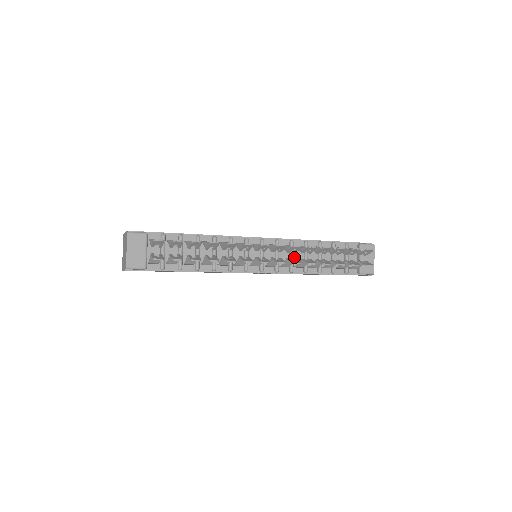
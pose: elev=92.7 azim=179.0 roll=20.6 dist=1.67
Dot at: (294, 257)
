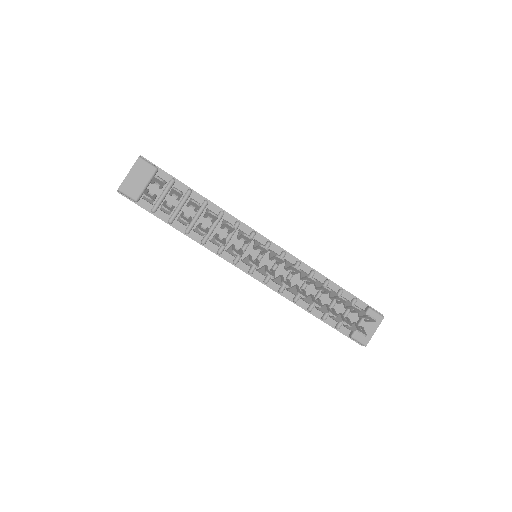
Dot at: (292, 279)
